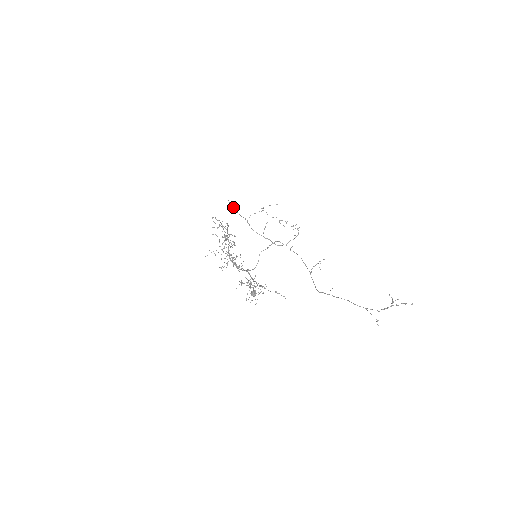
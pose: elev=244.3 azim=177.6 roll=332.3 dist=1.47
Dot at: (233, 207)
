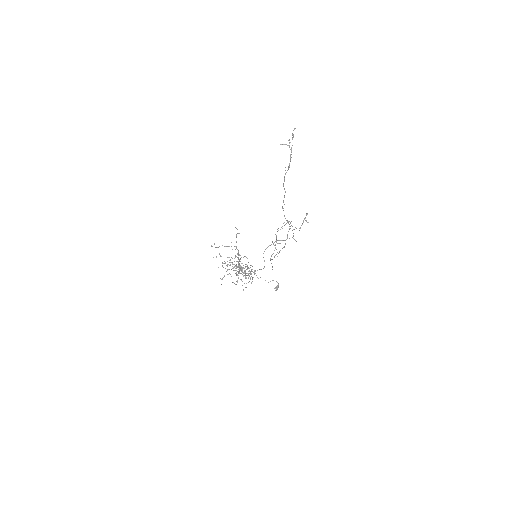
Dot at: occluded
